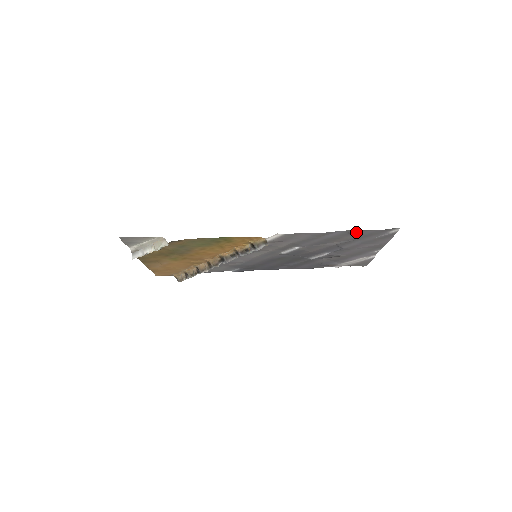
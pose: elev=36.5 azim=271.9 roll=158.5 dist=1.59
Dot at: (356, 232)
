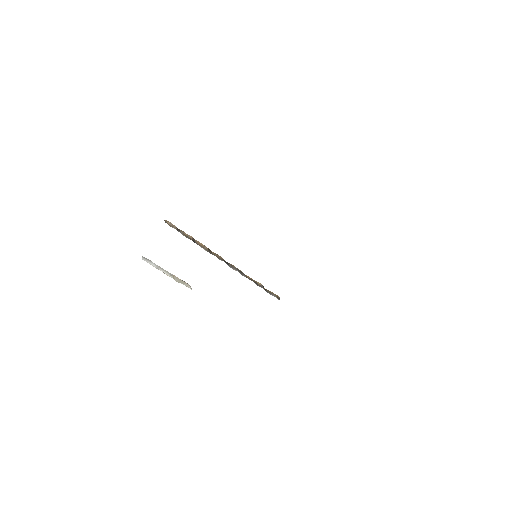
Dot at: occluded
